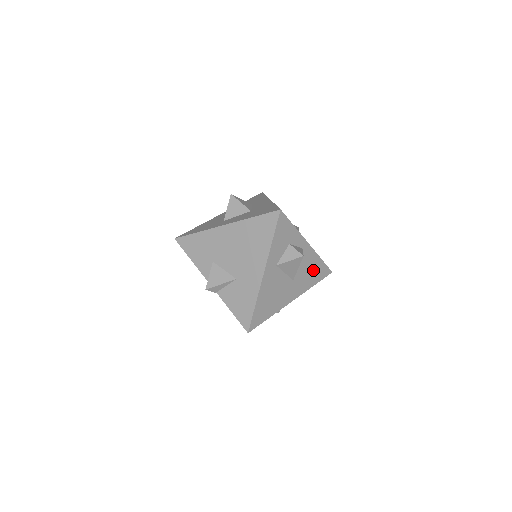
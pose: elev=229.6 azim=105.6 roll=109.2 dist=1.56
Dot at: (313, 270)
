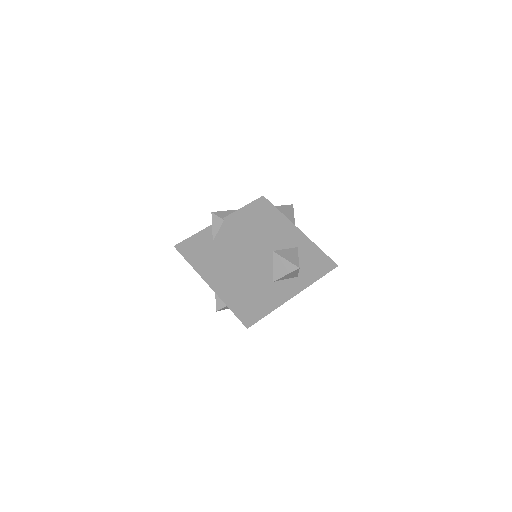
Dot at: occluded
